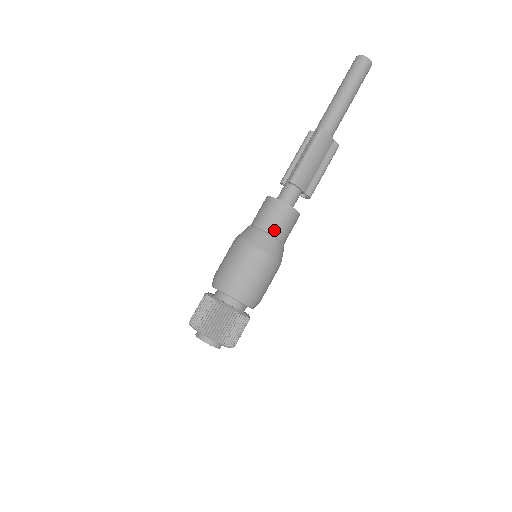
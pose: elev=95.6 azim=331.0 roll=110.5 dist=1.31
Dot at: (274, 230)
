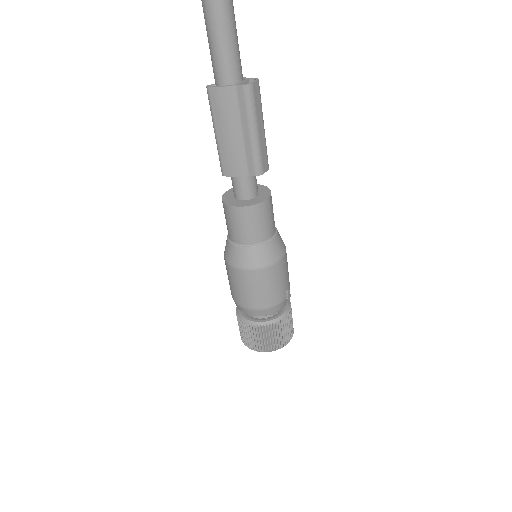
Dot at: (236, 238)
